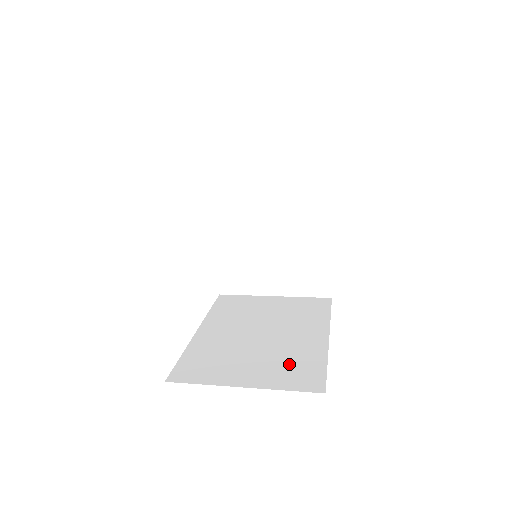
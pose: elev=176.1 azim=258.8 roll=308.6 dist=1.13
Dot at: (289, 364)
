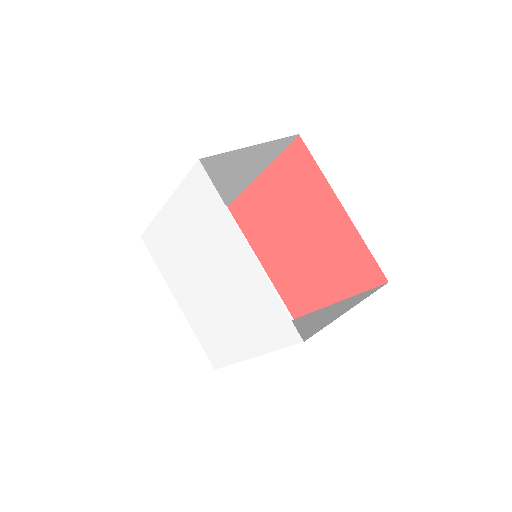
Dot at: occluded
